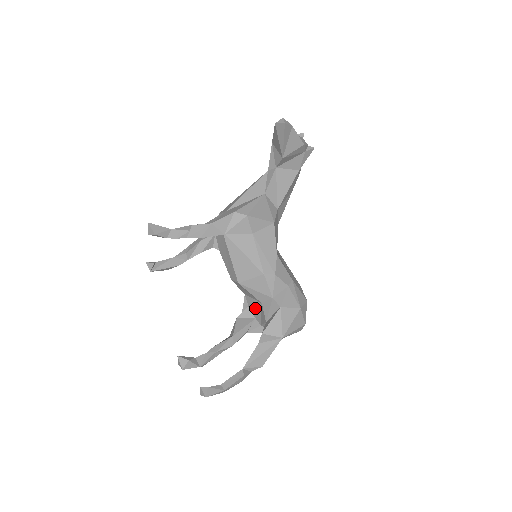
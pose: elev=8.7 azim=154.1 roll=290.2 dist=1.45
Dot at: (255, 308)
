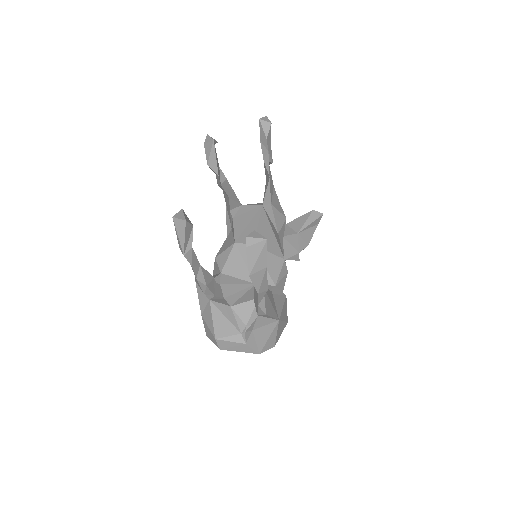
Dot at: (235, 287)
